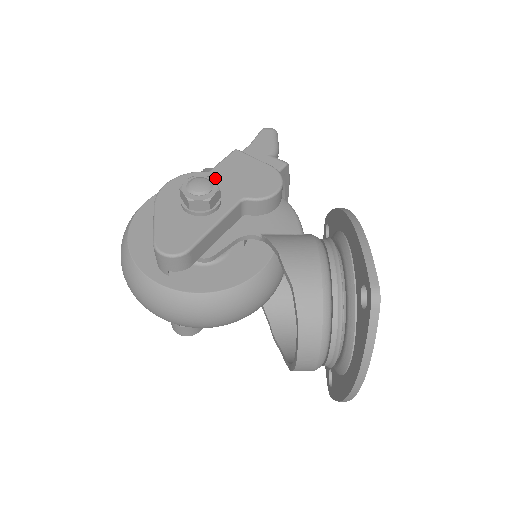
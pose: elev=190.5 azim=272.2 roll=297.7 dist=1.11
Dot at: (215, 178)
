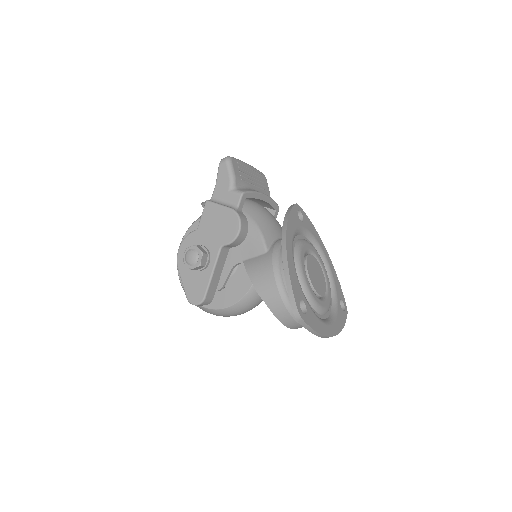
Dot at: (202, 235)
